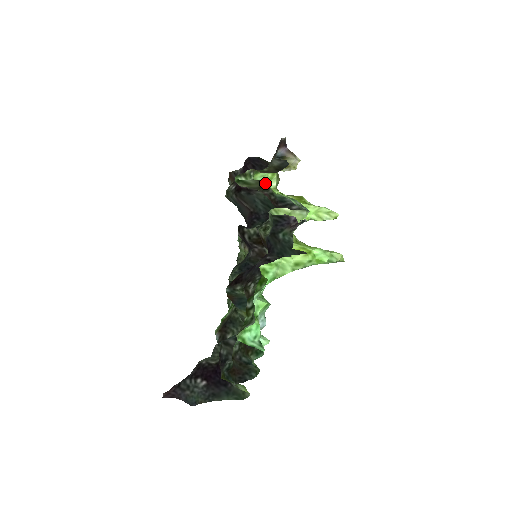
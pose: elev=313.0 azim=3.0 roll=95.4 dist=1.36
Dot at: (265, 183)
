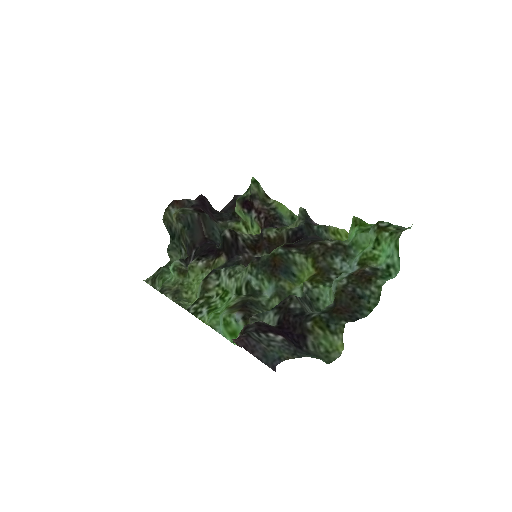
Dot at: (268, 198)
